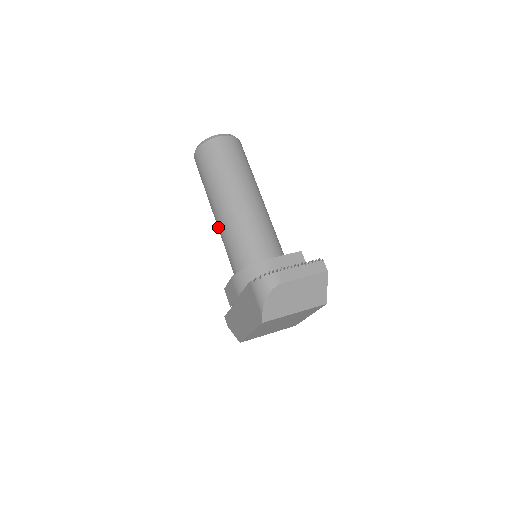
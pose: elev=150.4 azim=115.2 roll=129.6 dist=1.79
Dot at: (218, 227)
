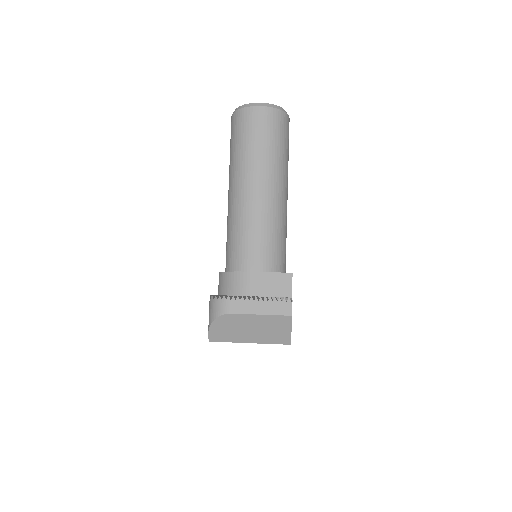
Dot at: occluded
